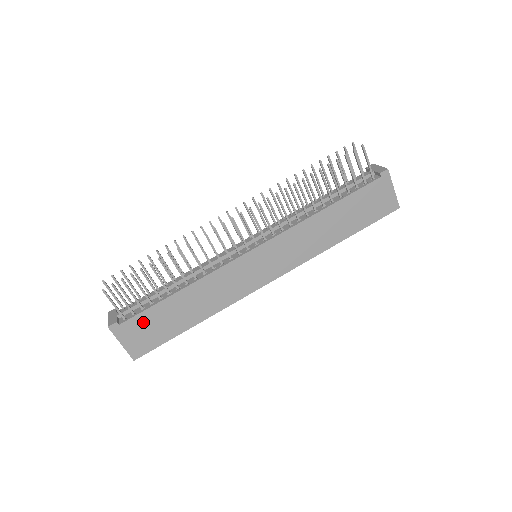
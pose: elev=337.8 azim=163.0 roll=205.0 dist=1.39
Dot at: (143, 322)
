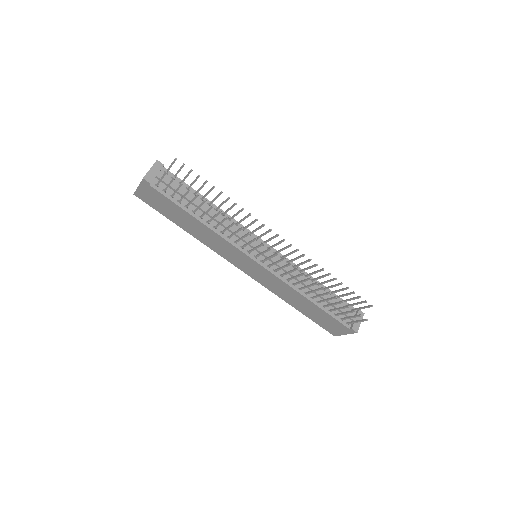
Dot at: (162, 199)
